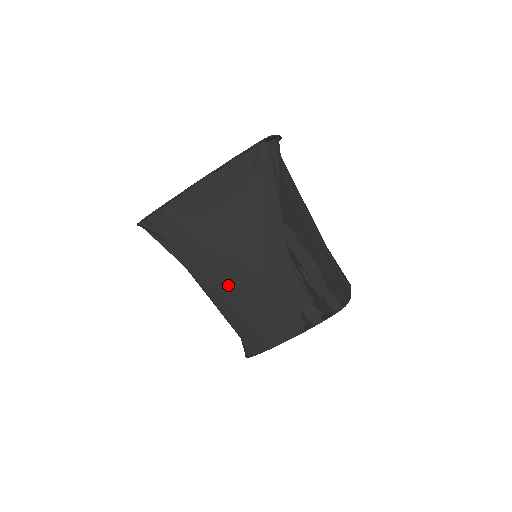
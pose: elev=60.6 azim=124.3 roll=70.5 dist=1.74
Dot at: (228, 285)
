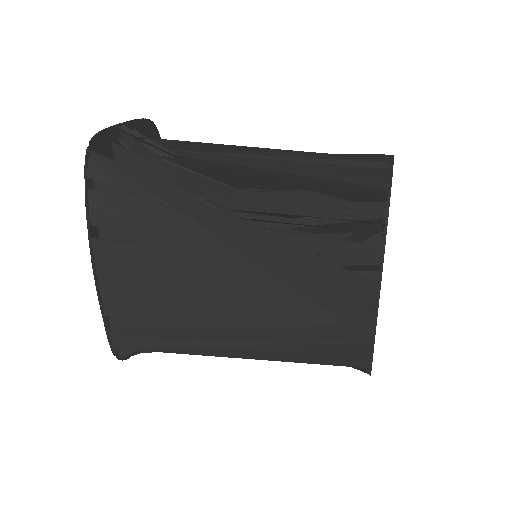
Dot at: (243, 328)
